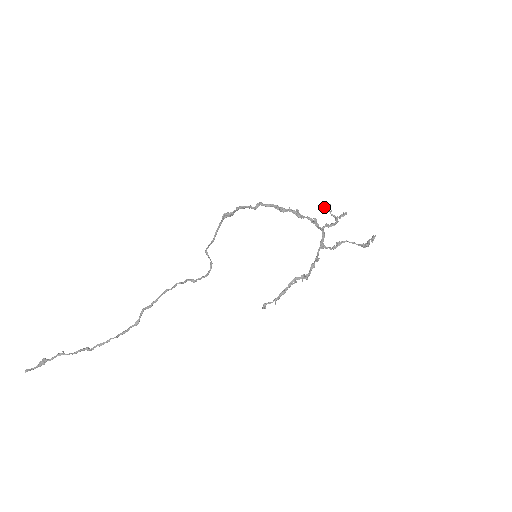
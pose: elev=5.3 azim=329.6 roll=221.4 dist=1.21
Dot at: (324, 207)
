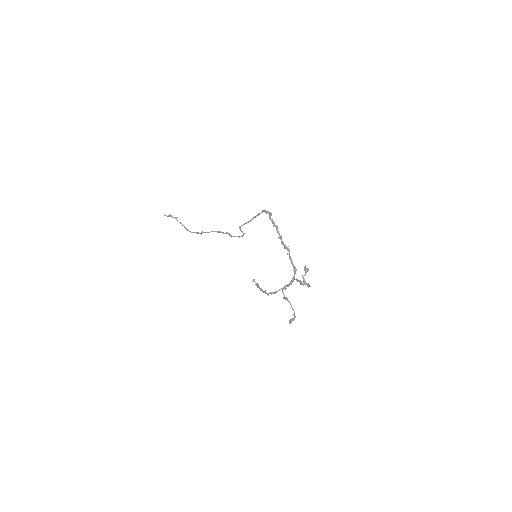
Dot at: (305, 267)
